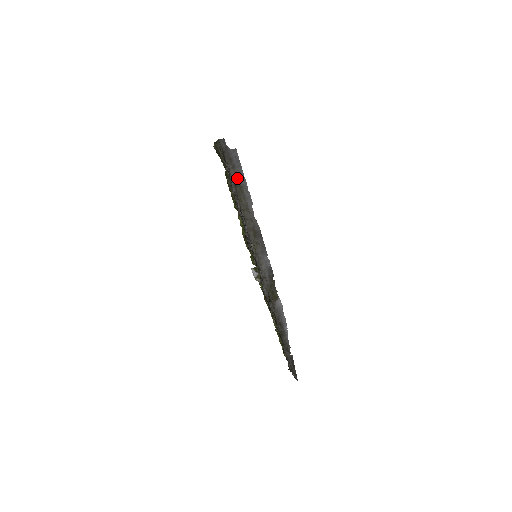
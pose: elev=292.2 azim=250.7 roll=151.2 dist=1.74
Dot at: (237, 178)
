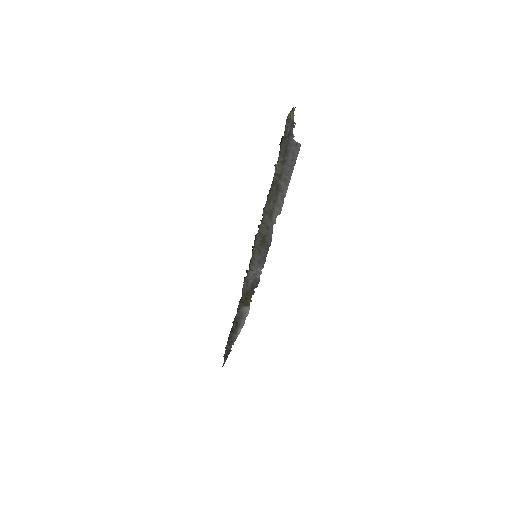
Dot at: (280, 177)
